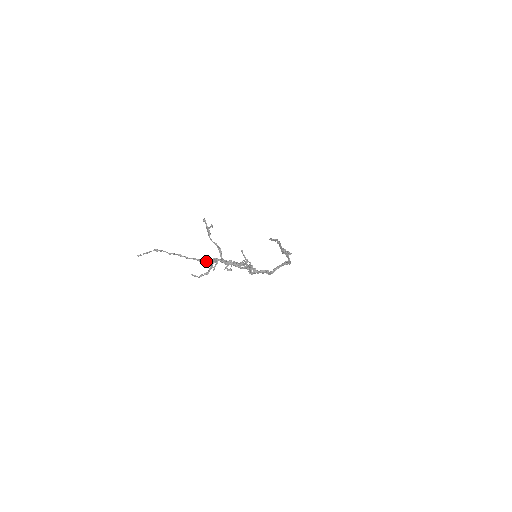
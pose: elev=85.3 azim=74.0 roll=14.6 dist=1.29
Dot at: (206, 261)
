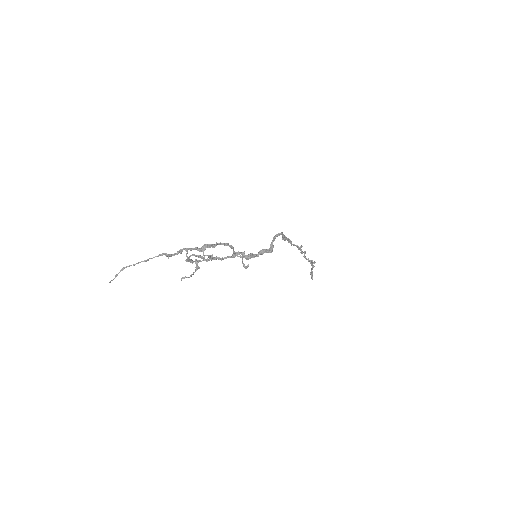
Dot at: (174, 254)
